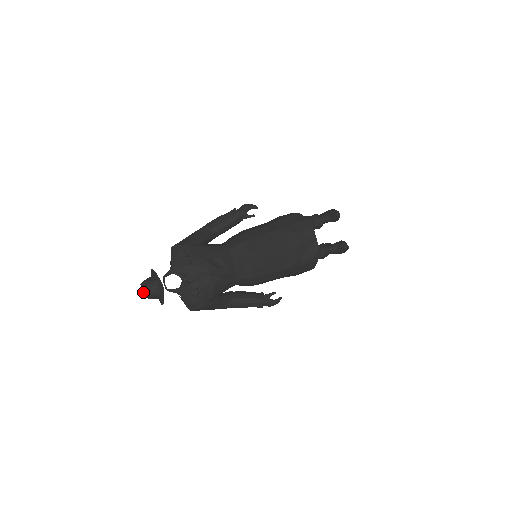
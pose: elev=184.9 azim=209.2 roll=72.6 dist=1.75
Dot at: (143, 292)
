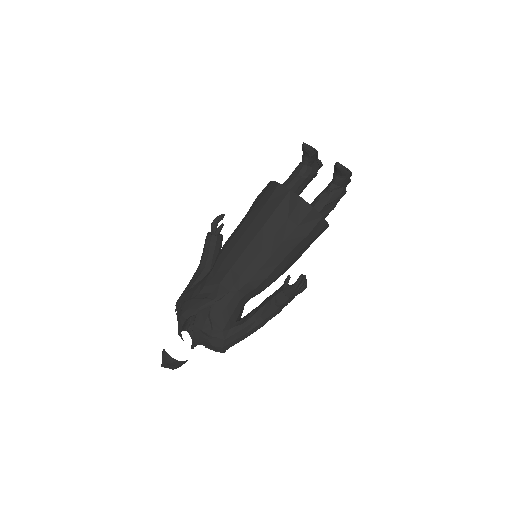
Dot at: (162, 366)
